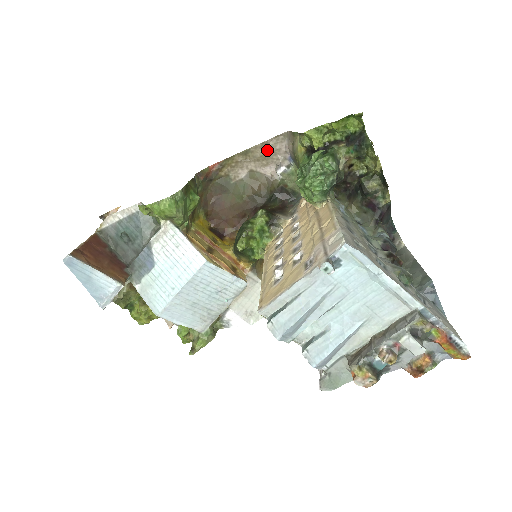
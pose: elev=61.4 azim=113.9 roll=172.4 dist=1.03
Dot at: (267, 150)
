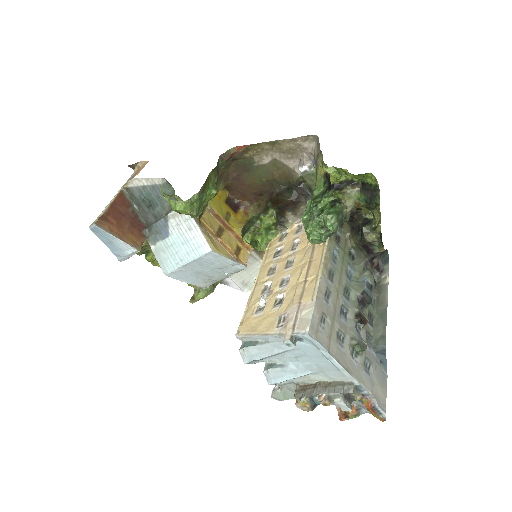
Dot at: (294, 146)
